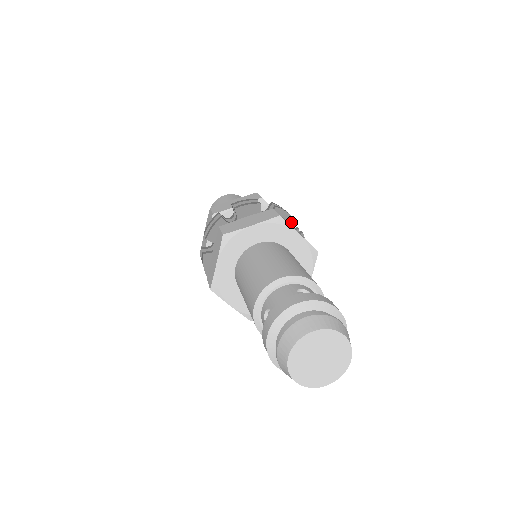
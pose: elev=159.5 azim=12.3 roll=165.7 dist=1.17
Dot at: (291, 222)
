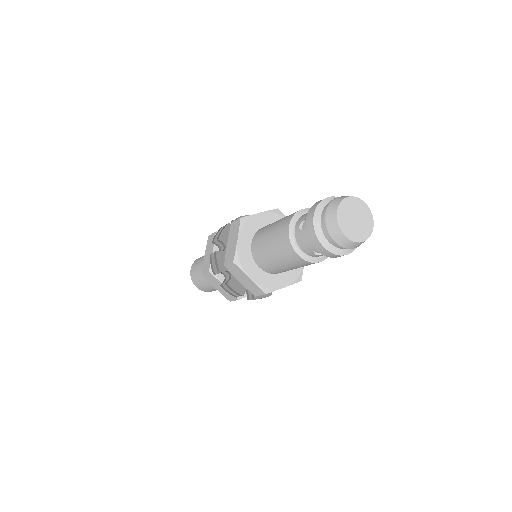
Dot at: occluded
